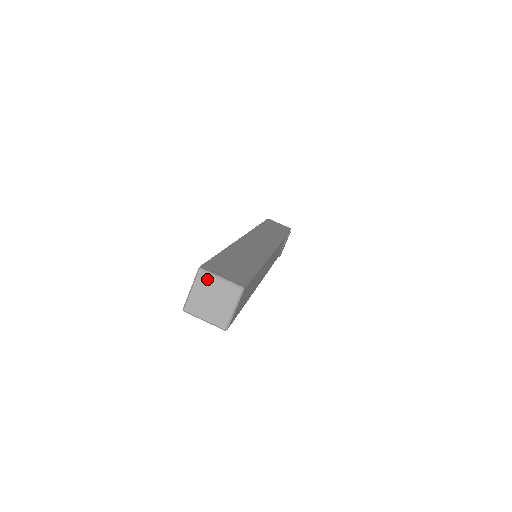
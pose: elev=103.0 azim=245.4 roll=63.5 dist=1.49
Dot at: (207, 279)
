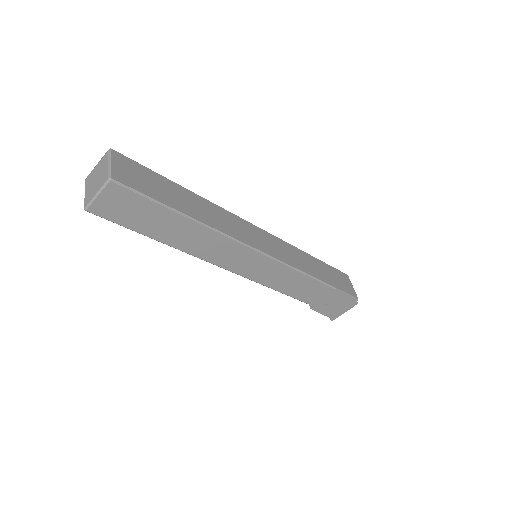
Dot at: (106, 159)
